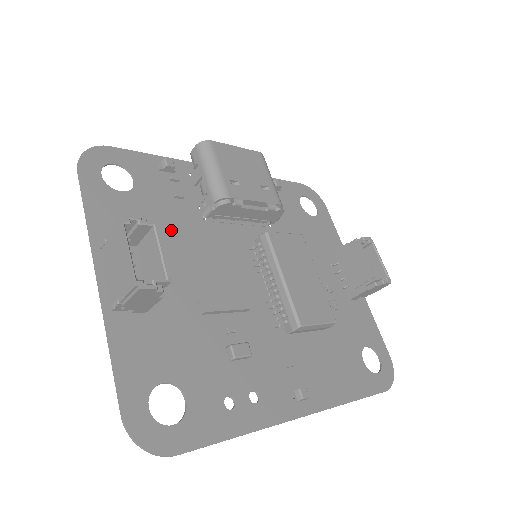
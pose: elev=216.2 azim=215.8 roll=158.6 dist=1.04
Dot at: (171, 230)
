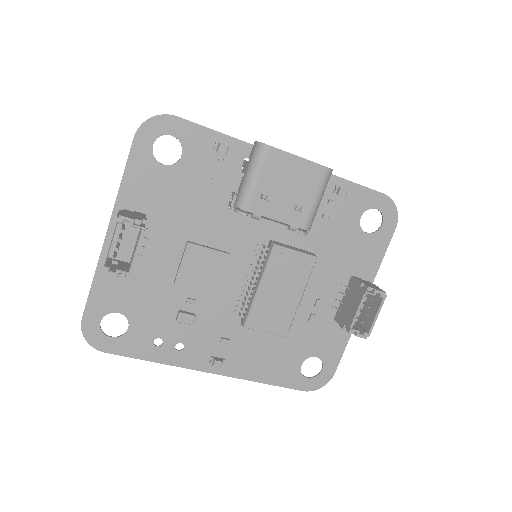
Dot at: (190, 209)
